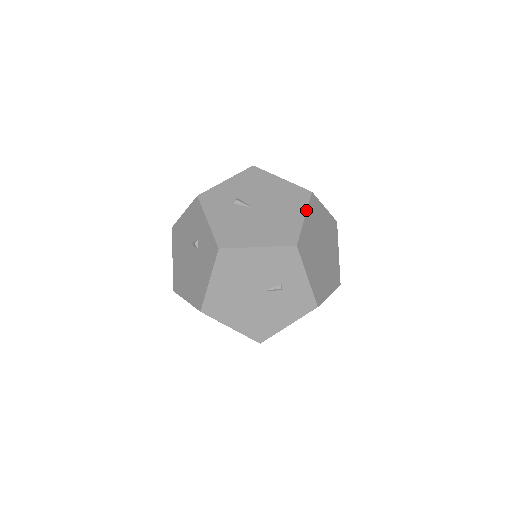
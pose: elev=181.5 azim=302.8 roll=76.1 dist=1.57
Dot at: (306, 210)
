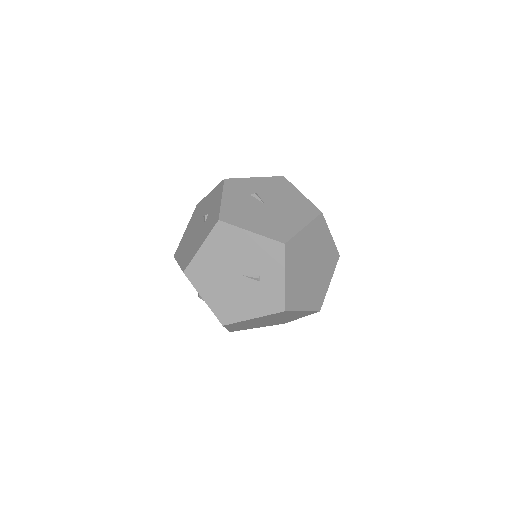
Dot at: (309, 223)
